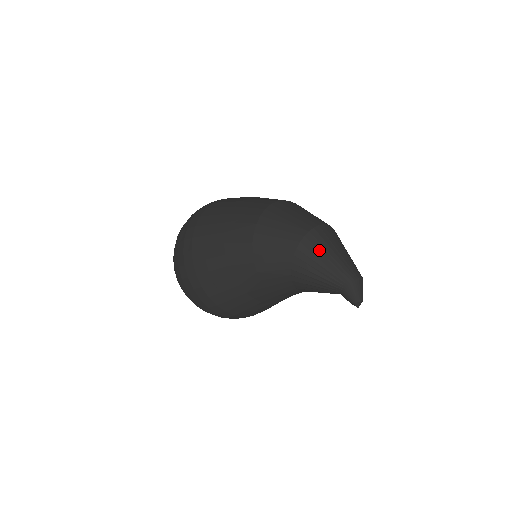
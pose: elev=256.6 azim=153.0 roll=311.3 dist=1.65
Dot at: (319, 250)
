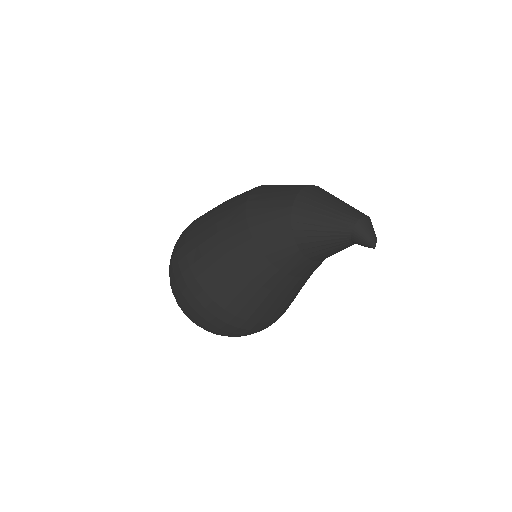
Dot at: (316, 201)
